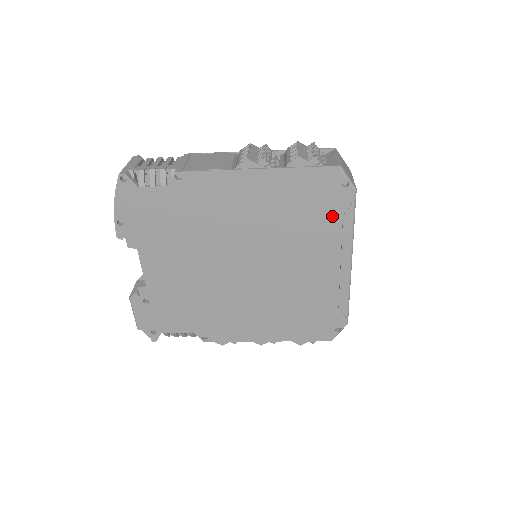
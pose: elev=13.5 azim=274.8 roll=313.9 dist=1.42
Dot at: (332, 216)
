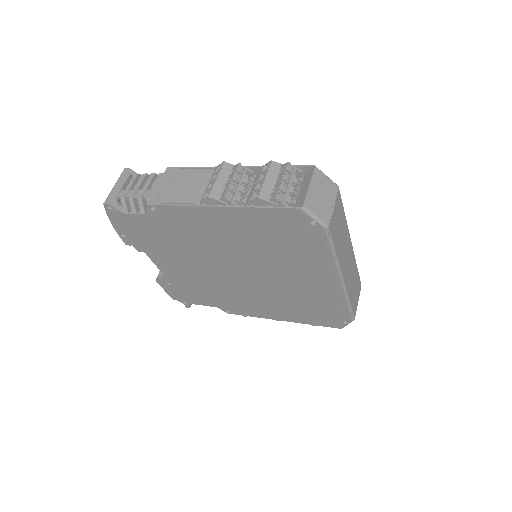
Dot at: (309, 246)
